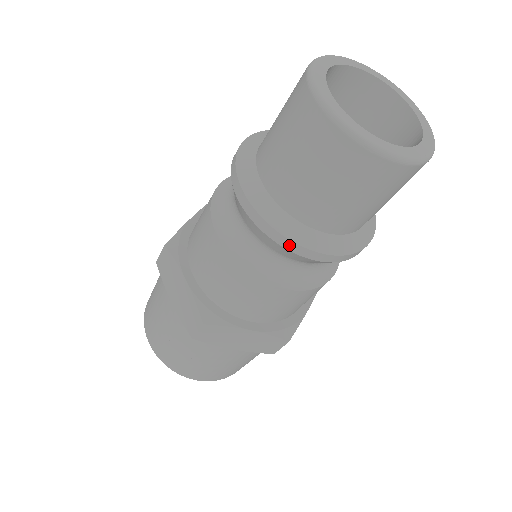
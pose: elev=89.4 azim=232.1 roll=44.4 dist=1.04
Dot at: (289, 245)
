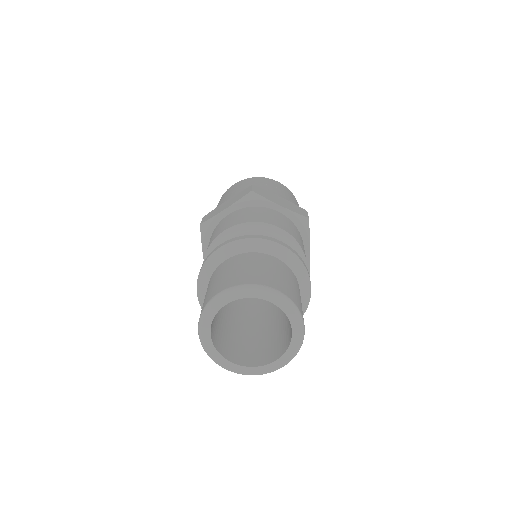
Dot at: occluded
